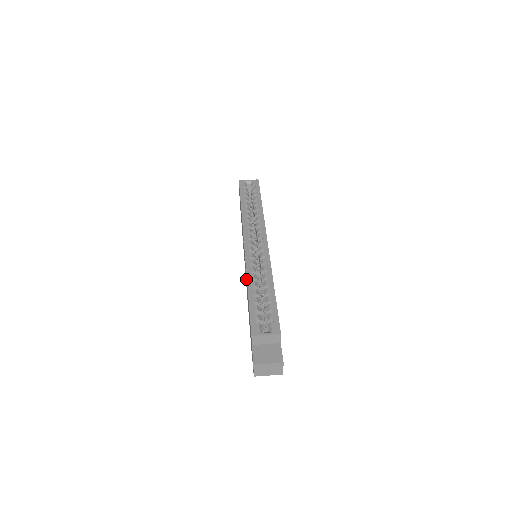
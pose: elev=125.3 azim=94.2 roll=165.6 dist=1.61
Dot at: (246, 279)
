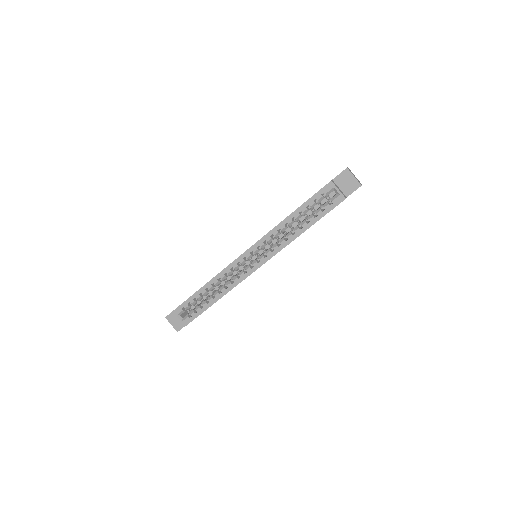
Dot at: occluded
